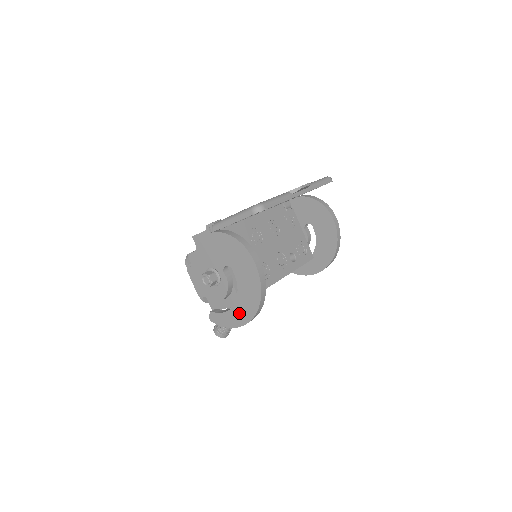
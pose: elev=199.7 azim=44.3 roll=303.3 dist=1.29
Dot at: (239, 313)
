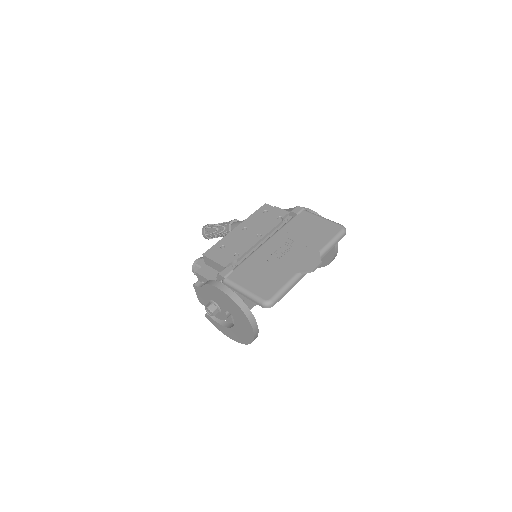
Dot at: (230, 333)
